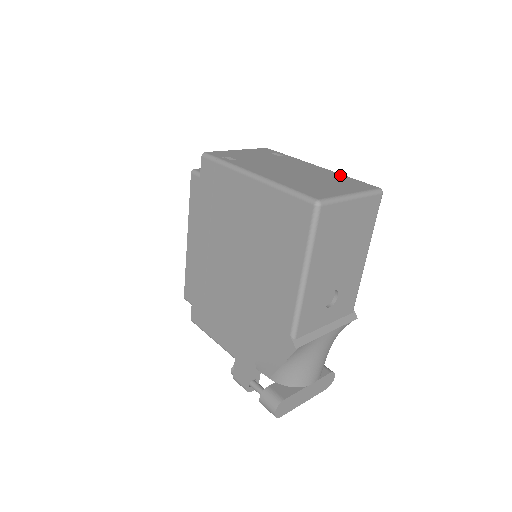
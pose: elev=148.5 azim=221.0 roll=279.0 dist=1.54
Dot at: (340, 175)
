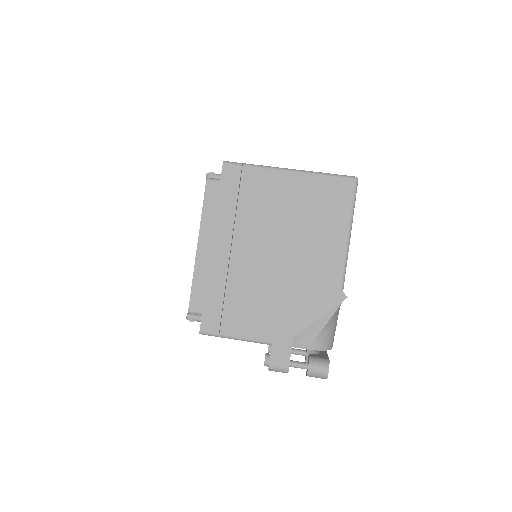
Dot at: occluded
